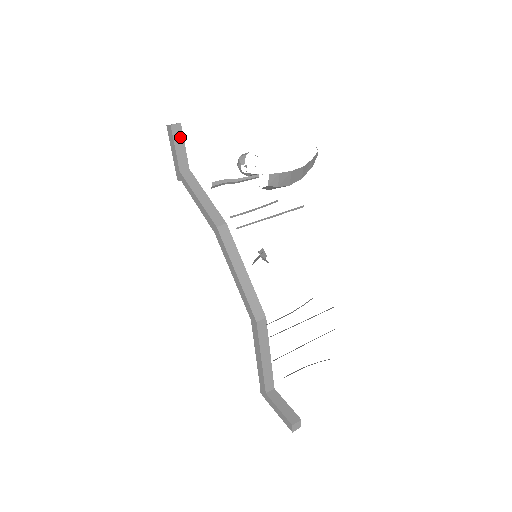
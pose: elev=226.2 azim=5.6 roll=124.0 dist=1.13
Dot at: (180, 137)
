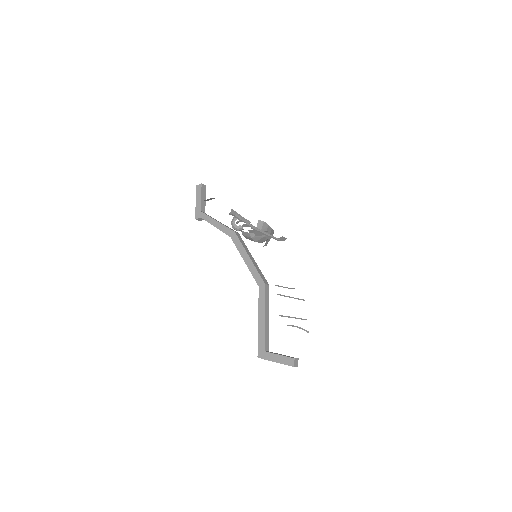
Dot at: (204, 193)
